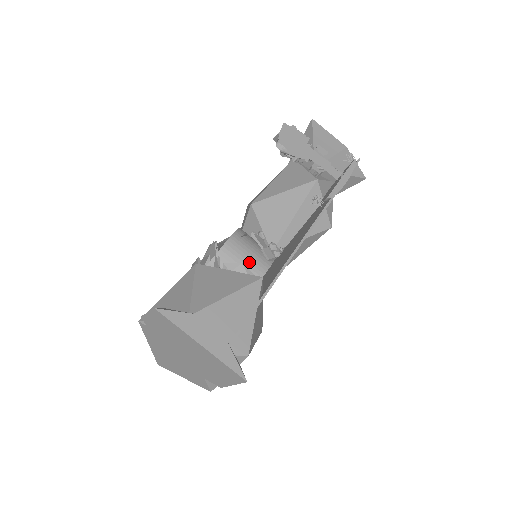
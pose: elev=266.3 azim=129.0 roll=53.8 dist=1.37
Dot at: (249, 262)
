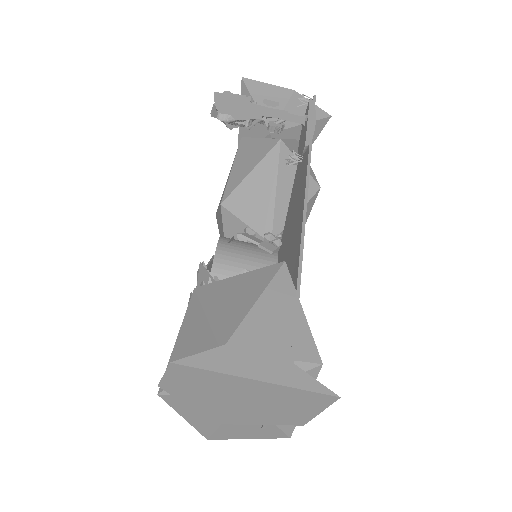
Dot at: (252, 266)
